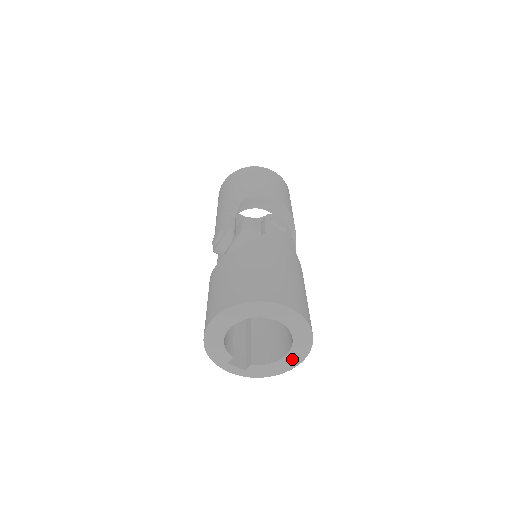
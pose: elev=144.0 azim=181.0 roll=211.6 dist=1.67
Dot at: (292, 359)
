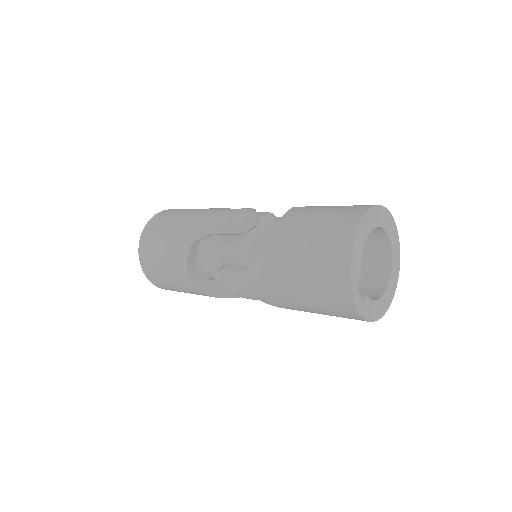
Dot at: (385, 301)
